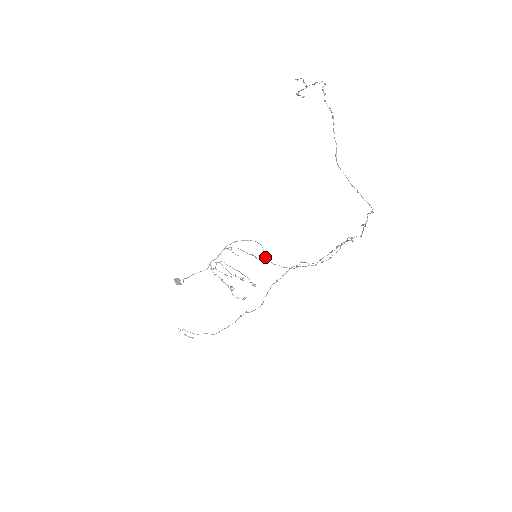
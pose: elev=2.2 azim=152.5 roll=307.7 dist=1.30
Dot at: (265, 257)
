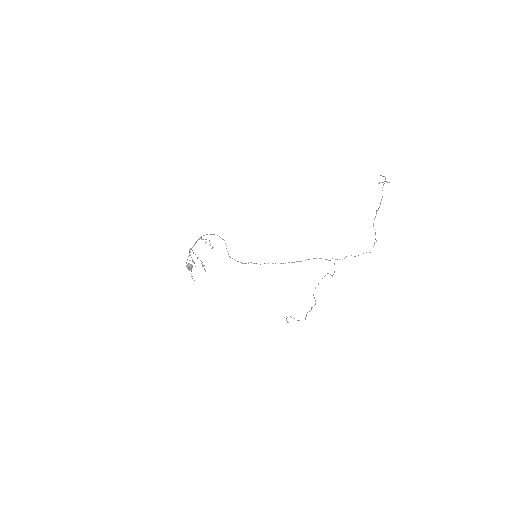
Dot at: occluded
